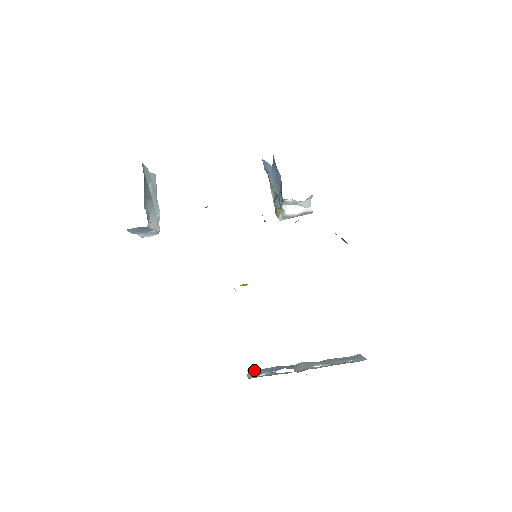
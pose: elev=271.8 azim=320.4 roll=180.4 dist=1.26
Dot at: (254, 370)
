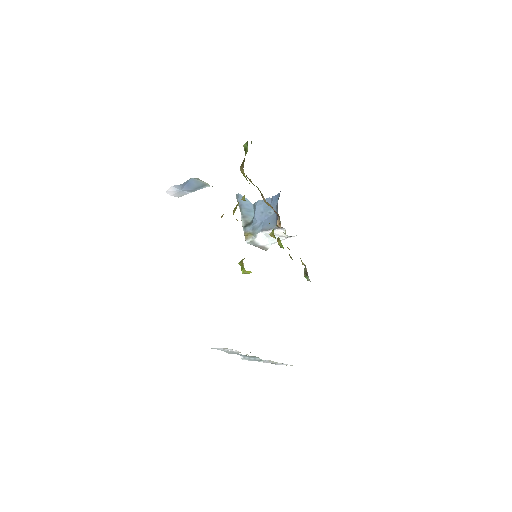
Dot at: occluded
